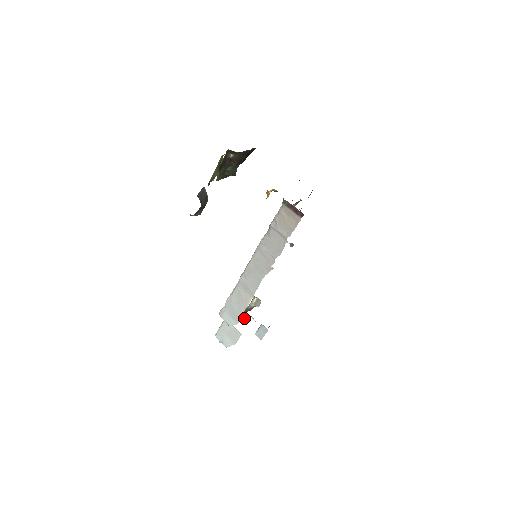
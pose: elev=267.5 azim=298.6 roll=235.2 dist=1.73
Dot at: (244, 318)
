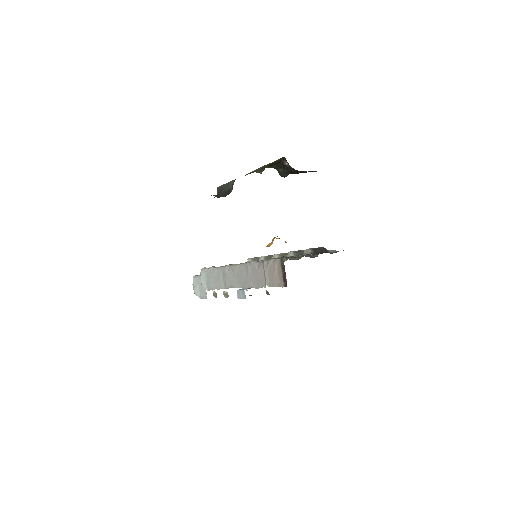
Dot at: (213, 292)
